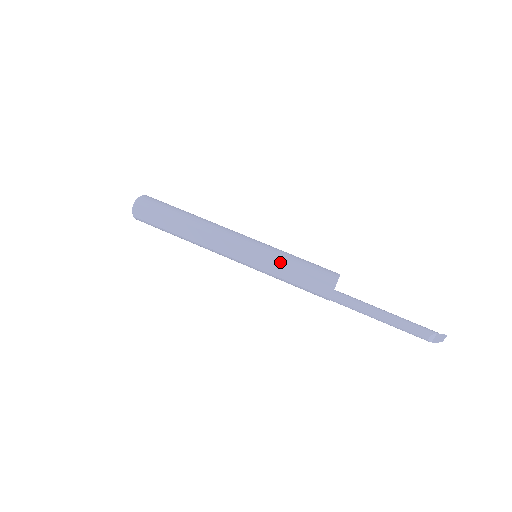
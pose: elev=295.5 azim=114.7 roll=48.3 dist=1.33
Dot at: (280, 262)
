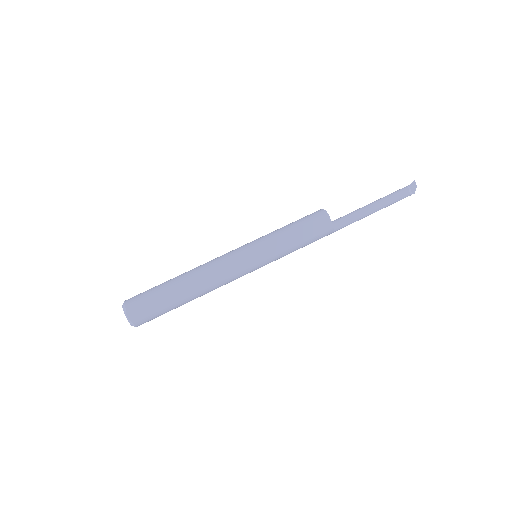
Dot at: (279, 237)
